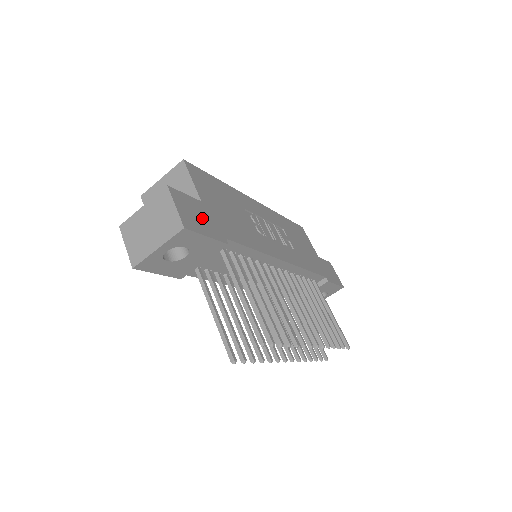
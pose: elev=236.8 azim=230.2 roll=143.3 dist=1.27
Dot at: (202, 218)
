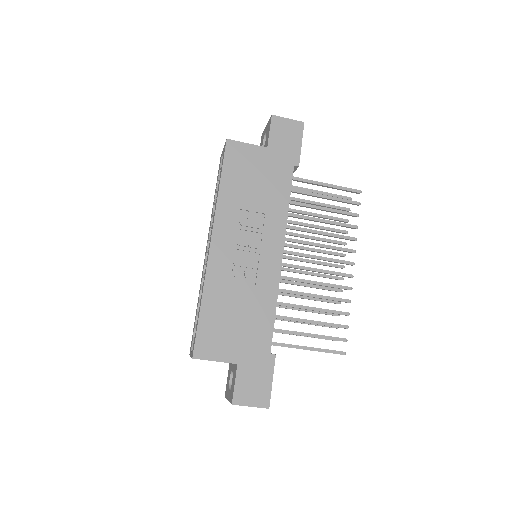
Dot at: (255, 376)
